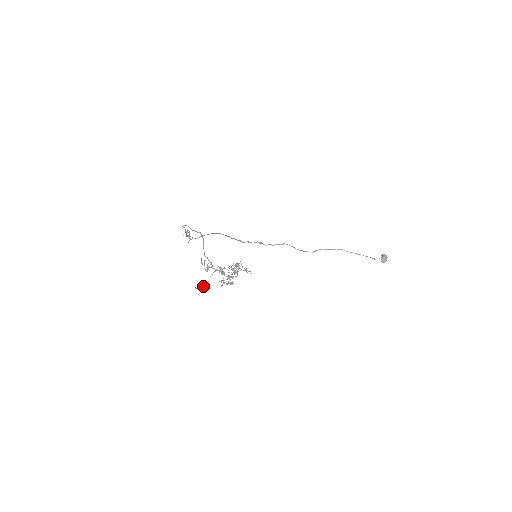
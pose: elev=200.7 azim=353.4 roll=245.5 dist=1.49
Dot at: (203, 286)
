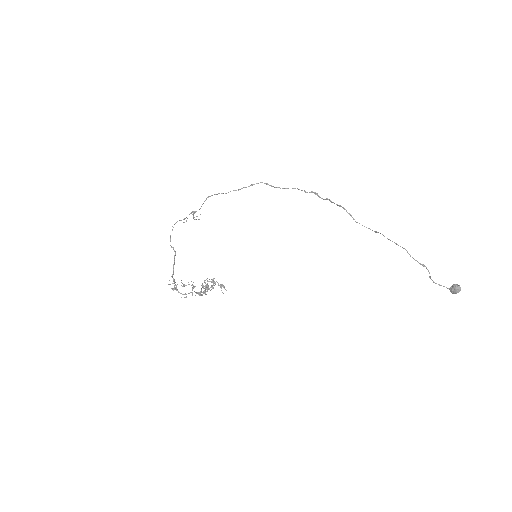
Dot at: occluded
